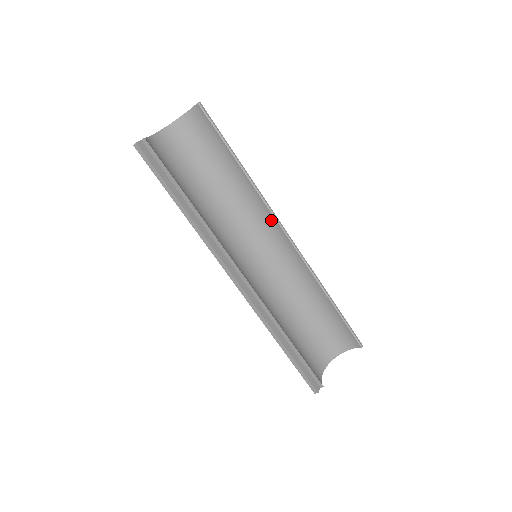
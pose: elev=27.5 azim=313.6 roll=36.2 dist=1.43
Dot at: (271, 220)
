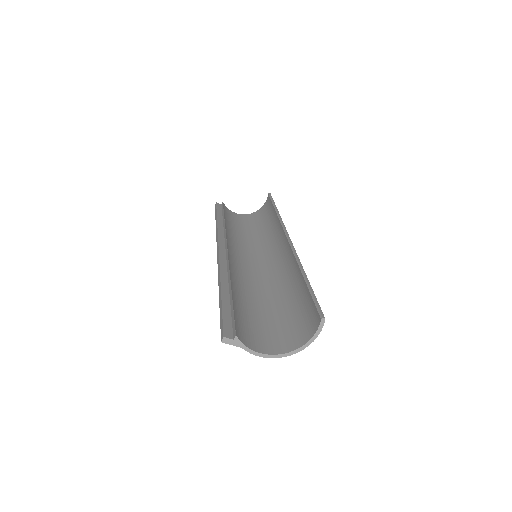
Dot at: (282, 234)
